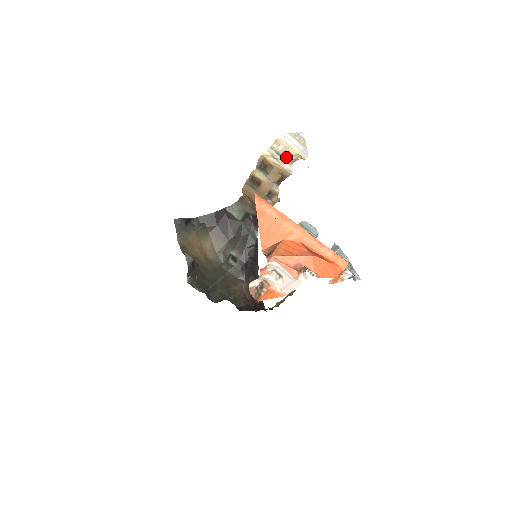
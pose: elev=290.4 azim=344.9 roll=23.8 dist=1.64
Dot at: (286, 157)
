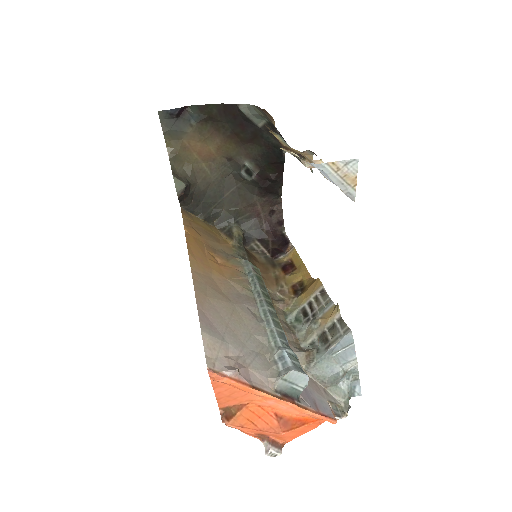
Dot at: occluded
